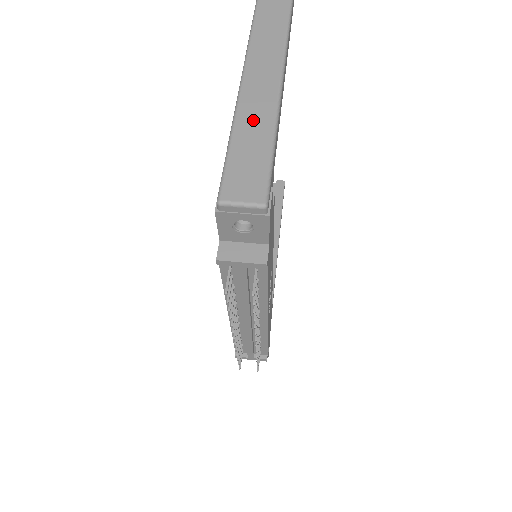
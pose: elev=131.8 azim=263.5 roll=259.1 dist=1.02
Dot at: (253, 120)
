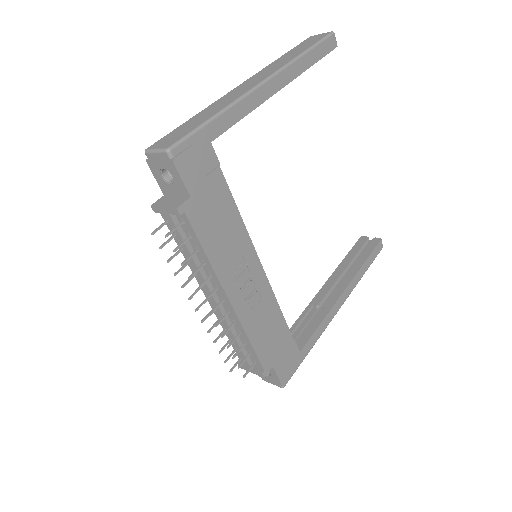
Dot at: (213, 108)
